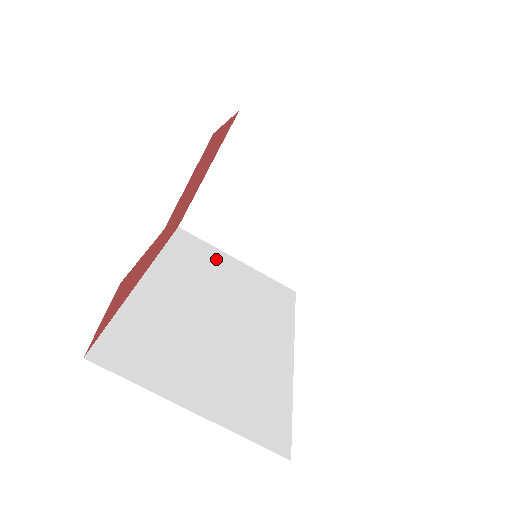
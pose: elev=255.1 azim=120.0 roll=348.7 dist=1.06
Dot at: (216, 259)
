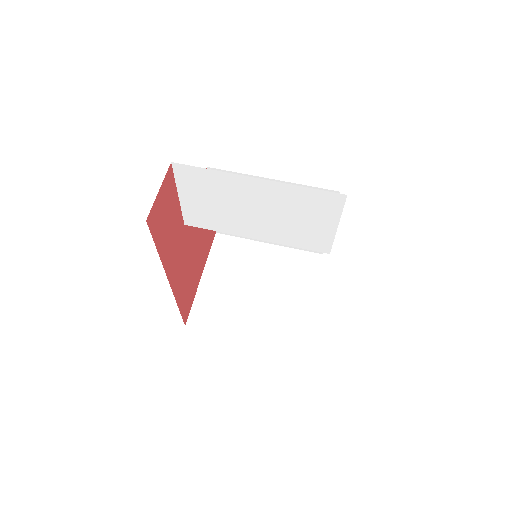
Dot at: occluded
